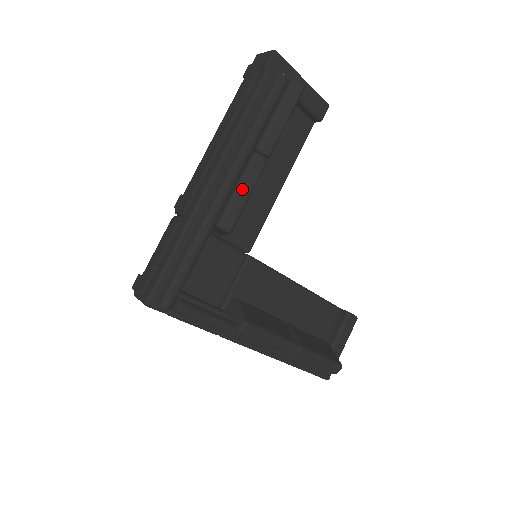
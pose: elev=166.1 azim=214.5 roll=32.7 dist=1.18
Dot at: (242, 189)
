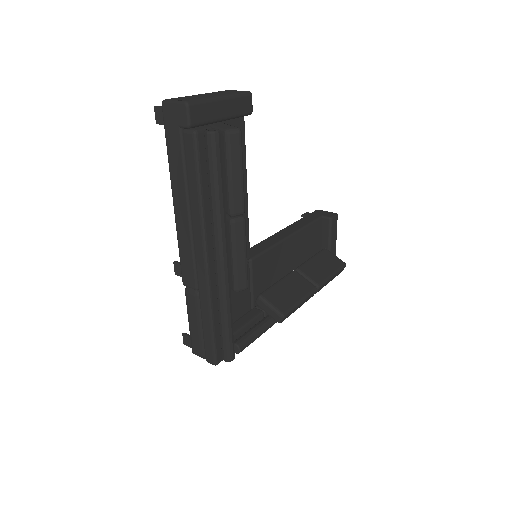
Dot at: (239, 255)
